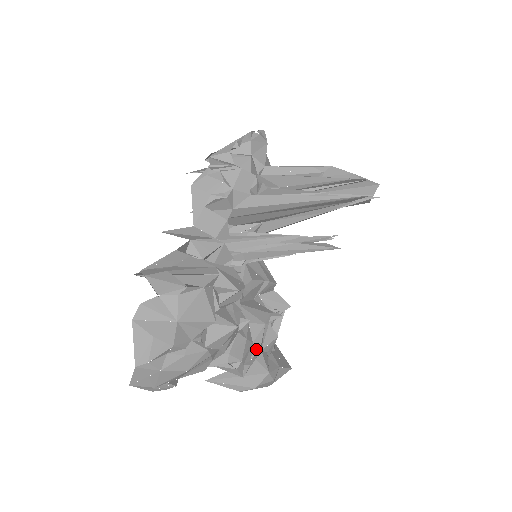
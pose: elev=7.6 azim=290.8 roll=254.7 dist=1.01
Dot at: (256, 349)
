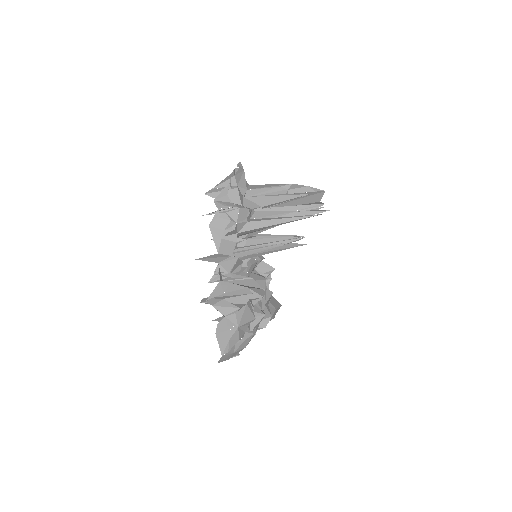
Dot at: (263, 306)
